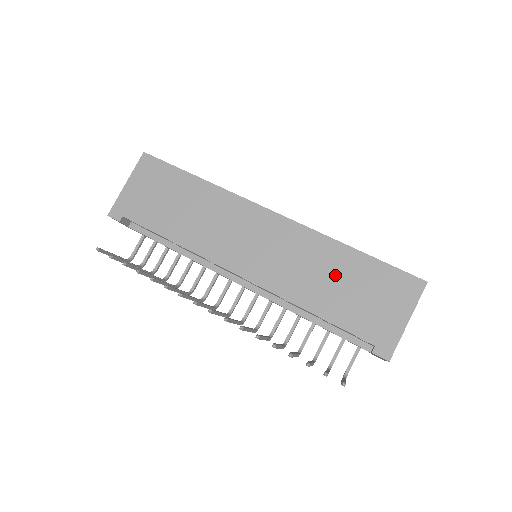
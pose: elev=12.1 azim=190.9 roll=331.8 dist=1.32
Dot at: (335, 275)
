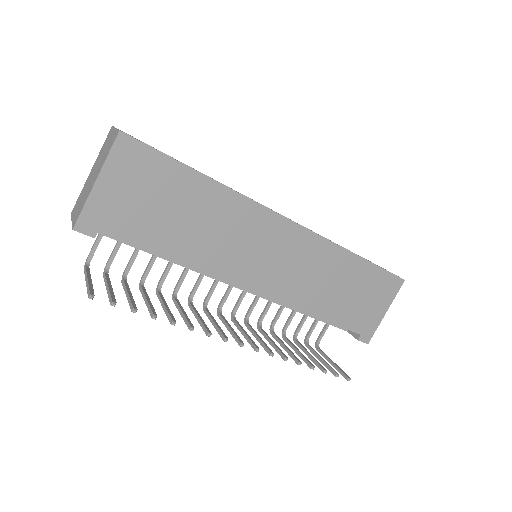
Dot at: (340, 282)
